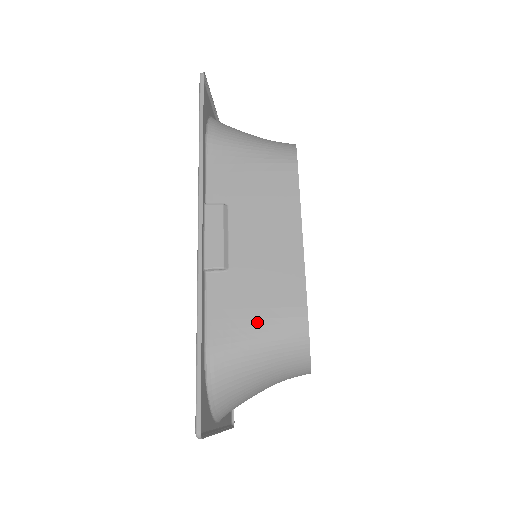
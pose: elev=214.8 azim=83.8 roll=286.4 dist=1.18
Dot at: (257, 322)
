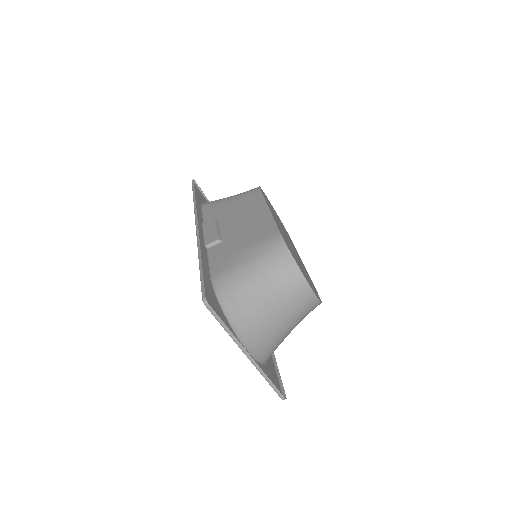
Dot at: (246, 252)
